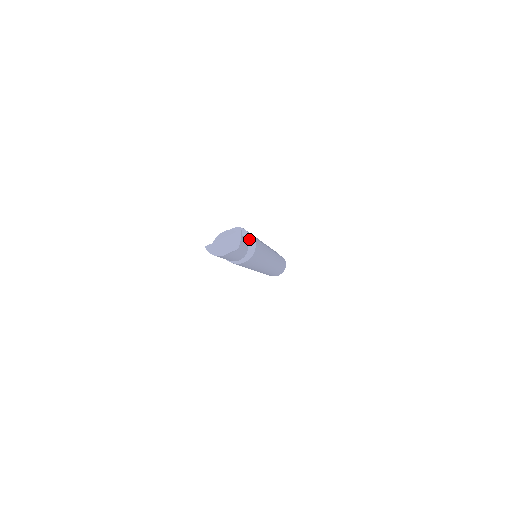
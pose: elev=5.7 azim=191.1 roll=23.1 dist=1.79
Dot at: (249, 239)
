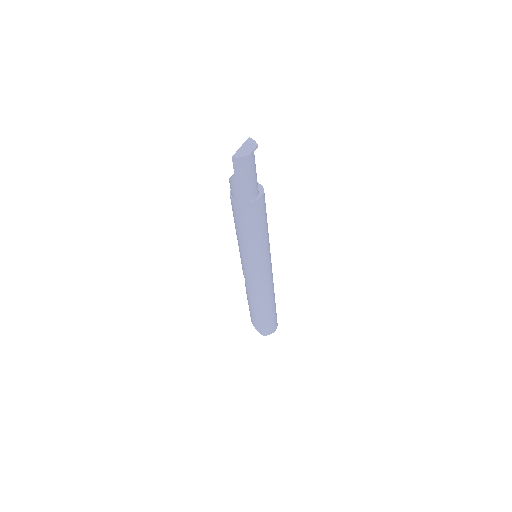
Dot at: occluded
